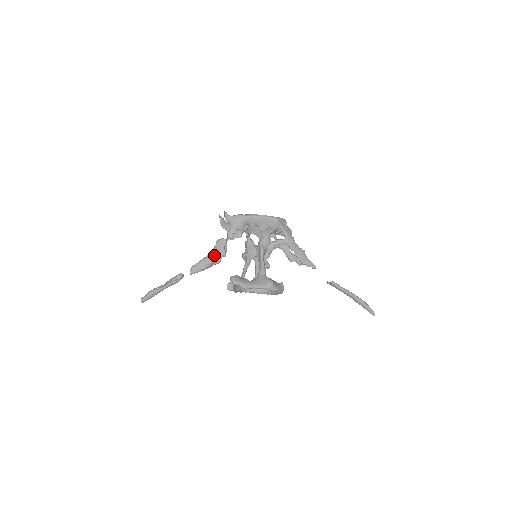
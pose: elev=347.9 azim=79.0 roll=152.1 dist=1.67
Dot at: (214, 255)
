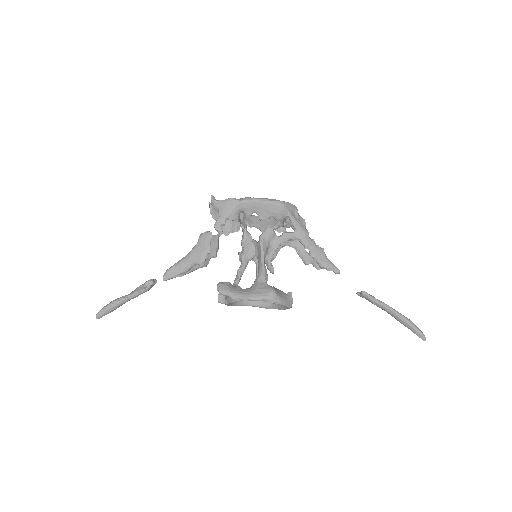
Dot at: (196, 254)
